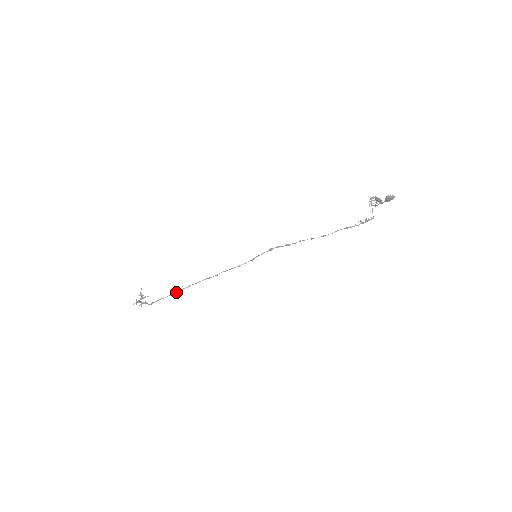
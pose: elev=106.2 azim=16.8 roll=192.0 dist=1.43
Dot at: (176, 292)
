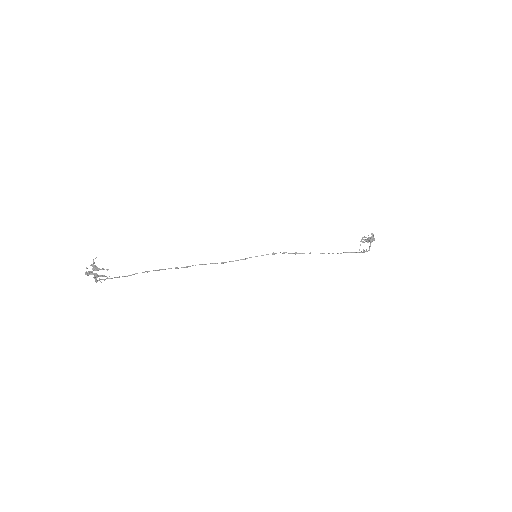
Dot at: (128, 275)
